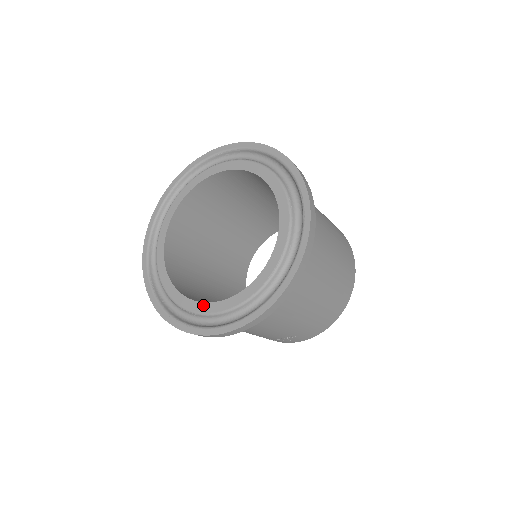
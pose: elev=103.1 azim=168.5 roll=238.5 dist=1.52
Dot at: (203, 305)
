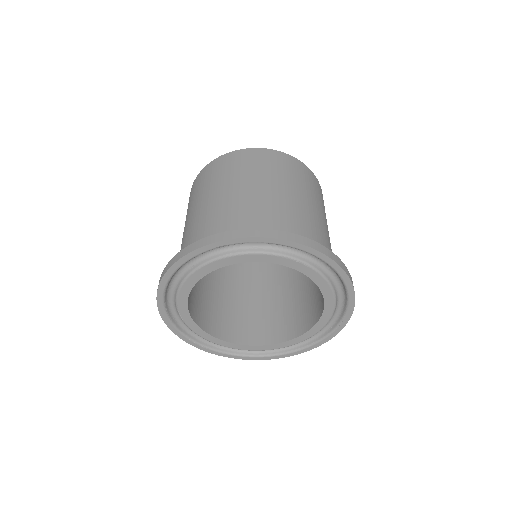
Dot at: (221, 342)
